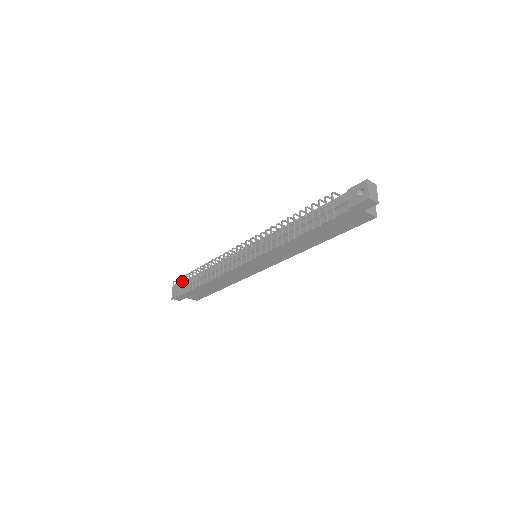
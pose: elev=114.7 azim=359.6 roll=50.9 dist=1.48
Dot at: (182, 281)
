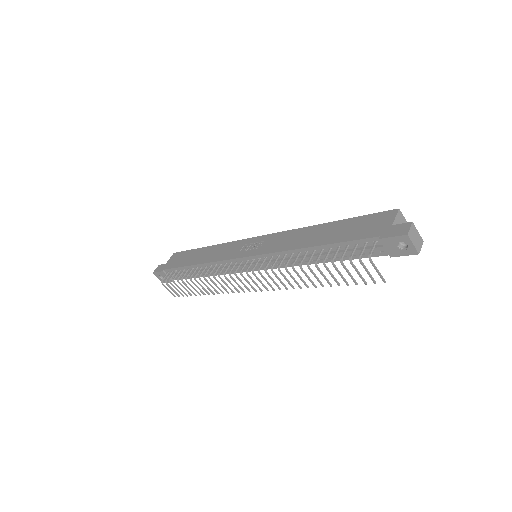
Dot at: (177, 286)
